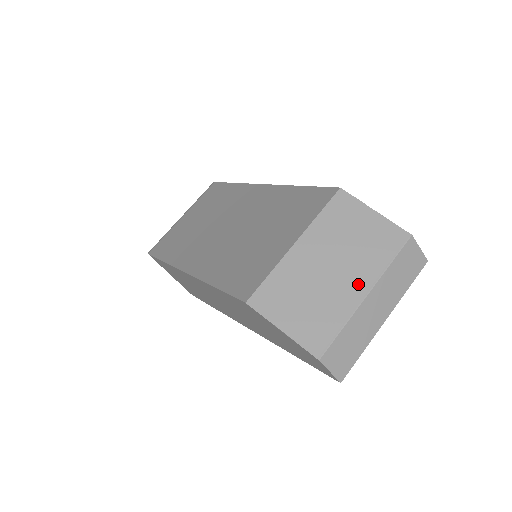
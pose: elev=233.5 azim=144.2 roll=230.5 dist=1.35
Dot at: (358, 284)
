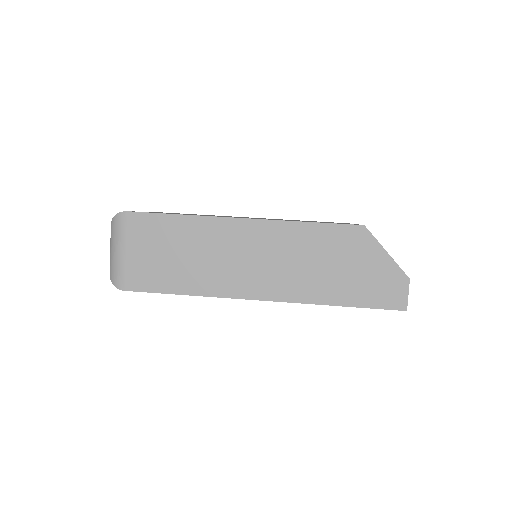
Dot at: occluded
